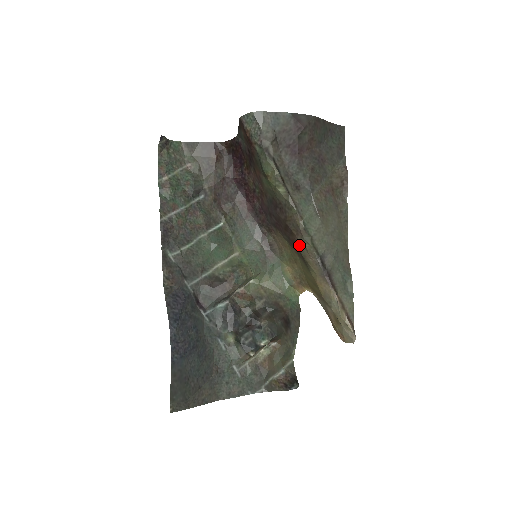
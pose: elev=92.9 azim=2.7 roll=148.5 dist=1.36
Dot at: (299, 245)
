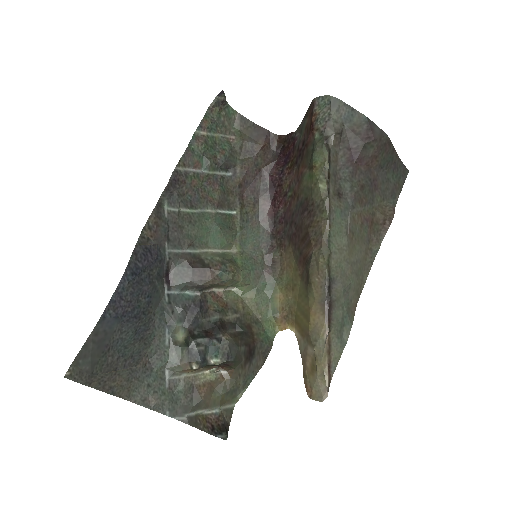
Dot at: (311, 259)
